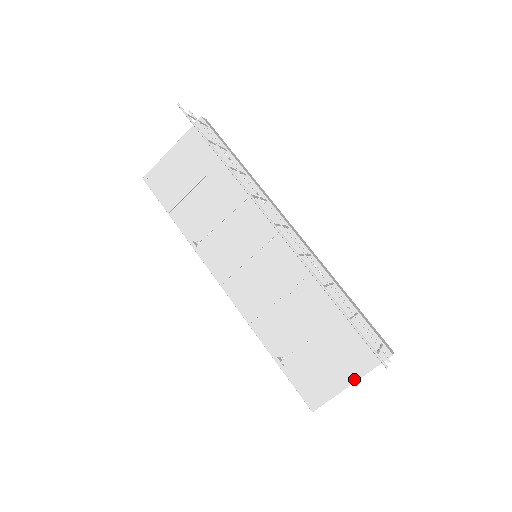
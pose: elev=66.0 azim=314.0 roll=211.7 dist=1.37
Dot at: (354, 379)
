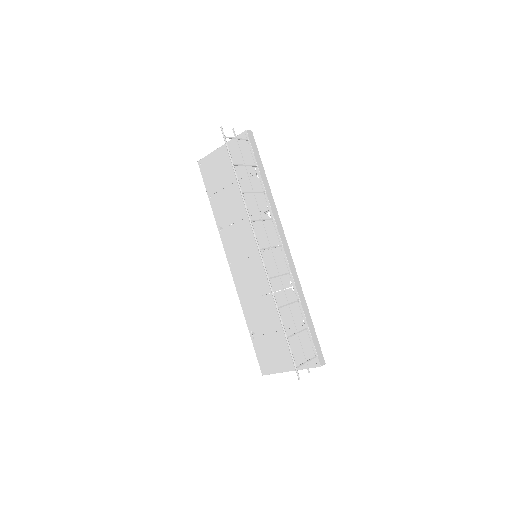
Dot at: (293, 369)
